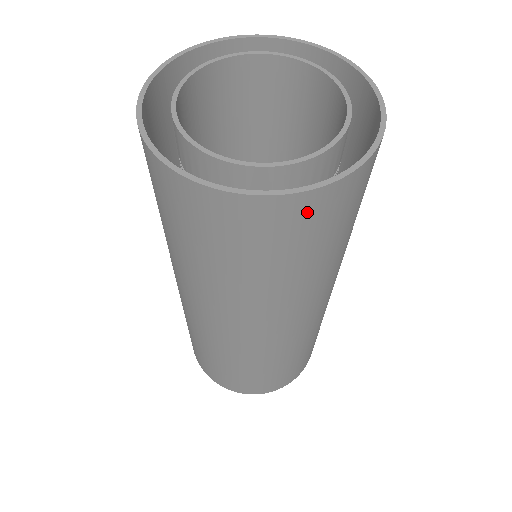
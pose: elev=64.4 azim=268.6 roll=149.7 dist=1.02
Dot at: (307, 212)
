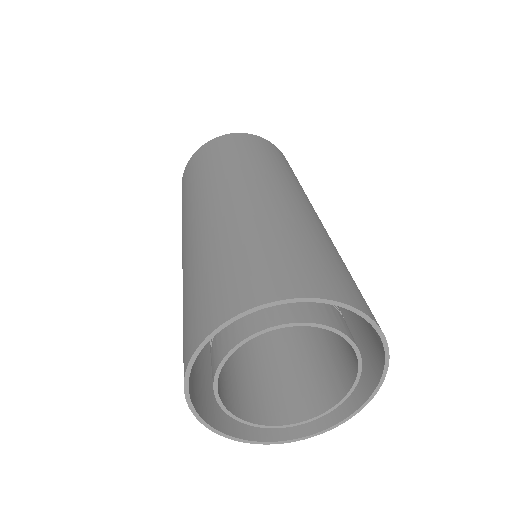
Dot at: occluded
